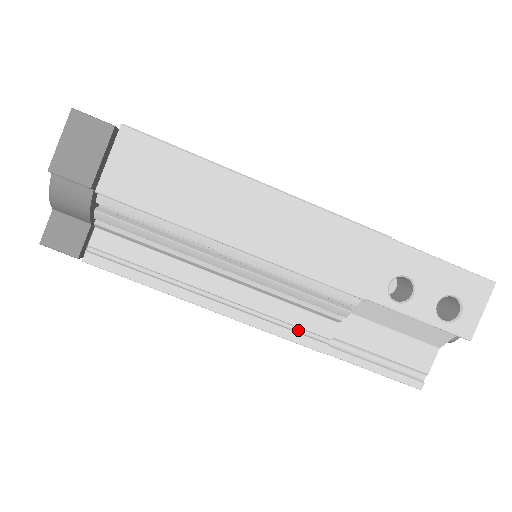
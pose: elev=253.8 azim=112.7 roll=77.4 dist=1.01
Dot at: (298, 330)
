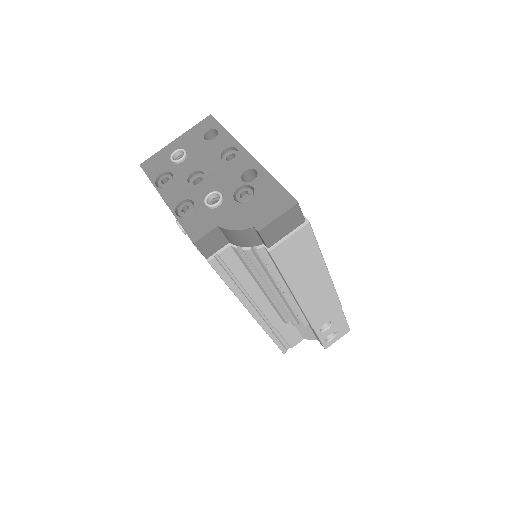
Dot at: (266, 321)
